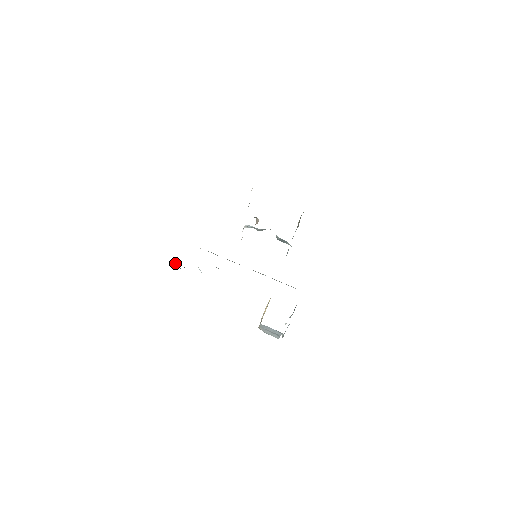
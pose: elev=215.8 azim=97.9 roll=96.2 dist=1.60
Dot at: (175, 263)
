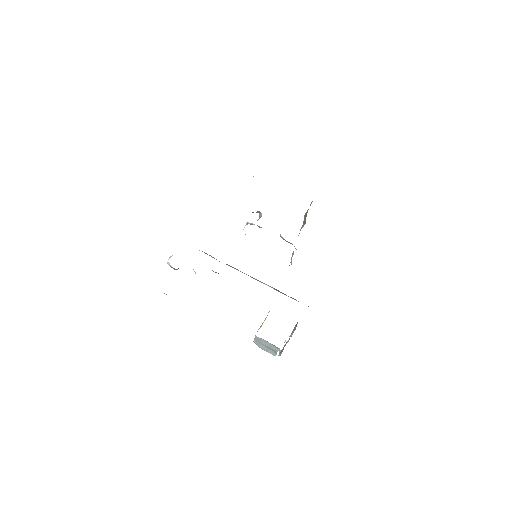
Dot at: (168, 262)
